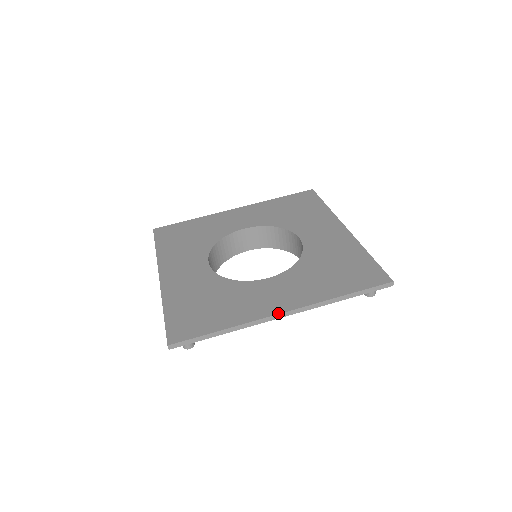
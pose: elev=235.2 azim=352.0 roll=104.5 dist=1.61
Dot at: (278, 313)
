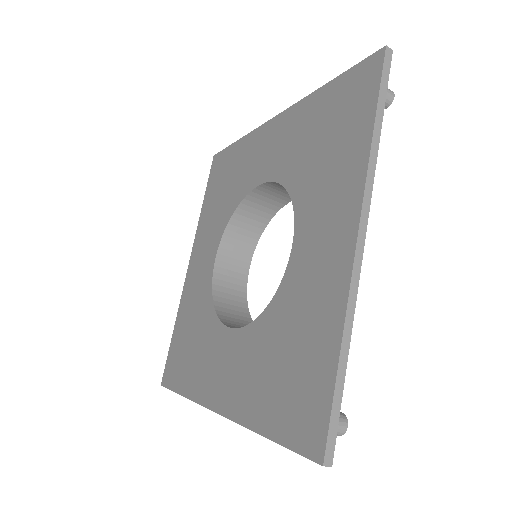
Dot at: (212, 409)
